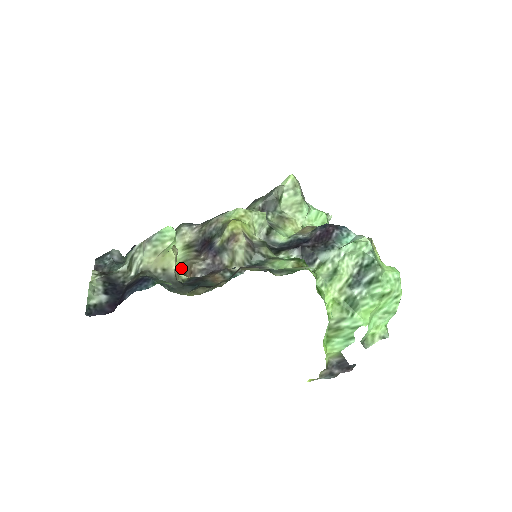
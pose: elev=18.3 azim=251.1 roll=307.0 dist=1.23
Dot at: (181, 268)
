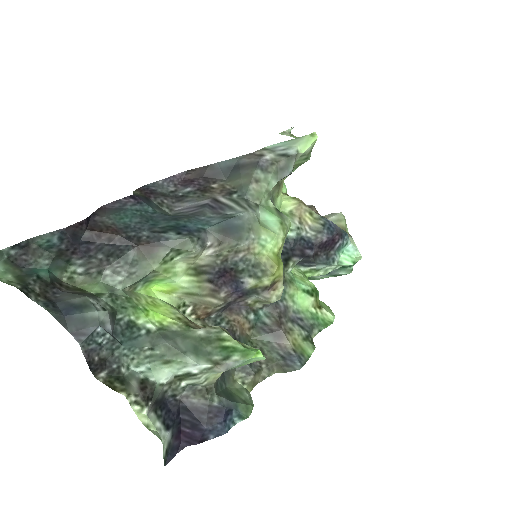
Dot at: (185, 299)
